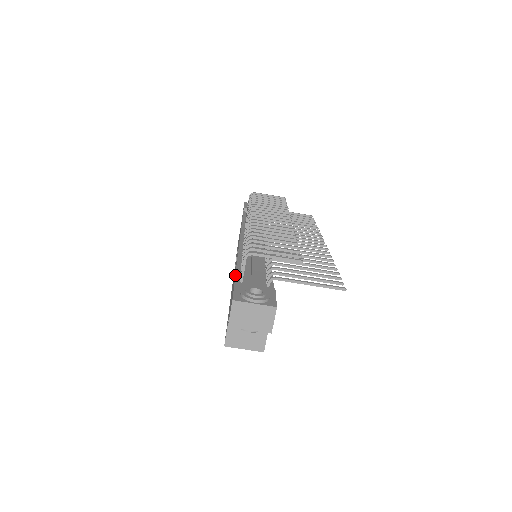
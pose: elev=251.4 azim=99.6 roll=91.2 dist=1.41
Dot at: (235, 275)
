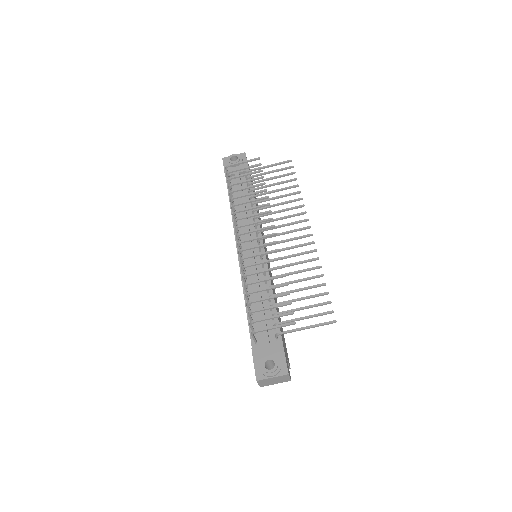
Dot at: (249, 329)
